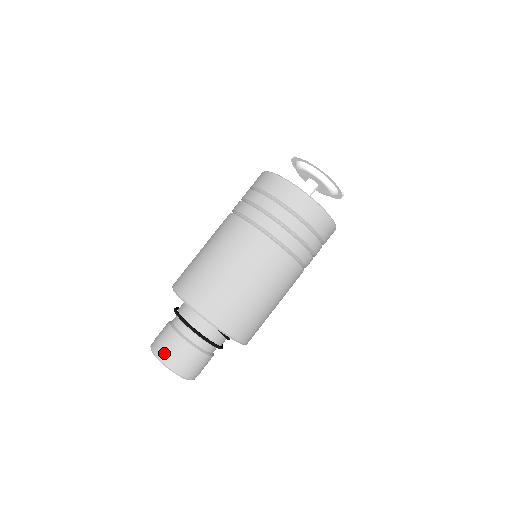
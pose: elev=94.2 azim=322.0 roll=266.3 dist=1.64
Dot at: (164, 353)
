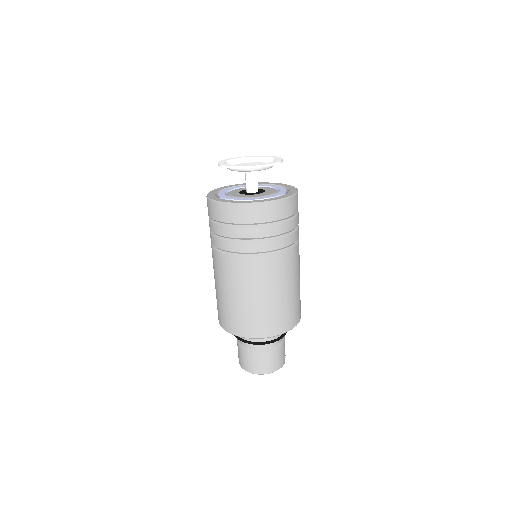
Dot at: (260, 369)
